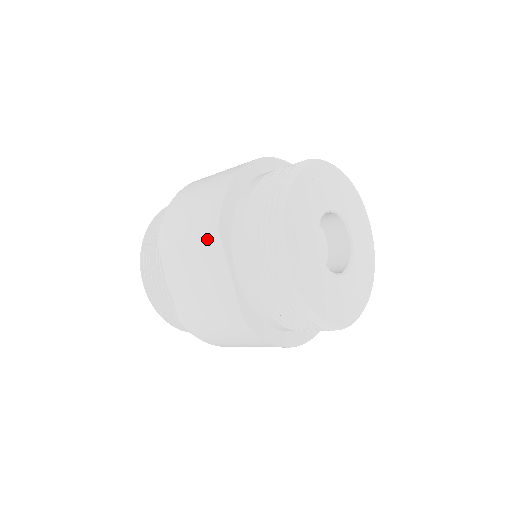
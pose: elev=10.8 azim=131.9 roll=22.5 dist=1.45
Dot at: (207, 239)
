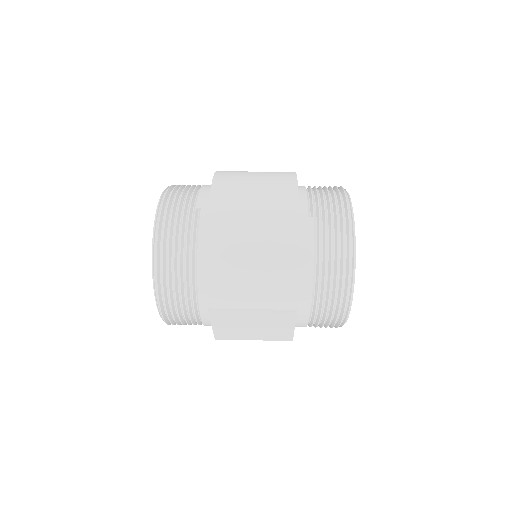
Dot at: (280, 312)
